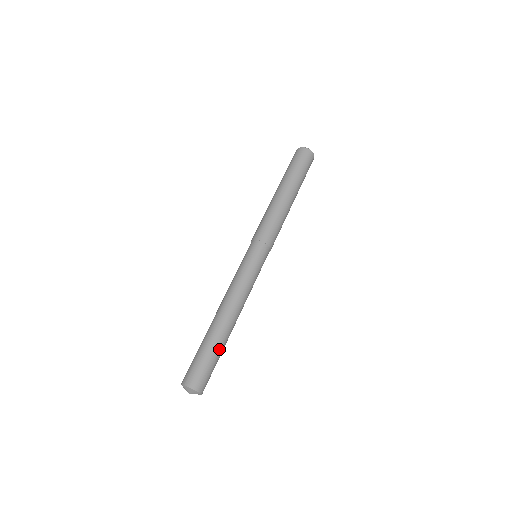
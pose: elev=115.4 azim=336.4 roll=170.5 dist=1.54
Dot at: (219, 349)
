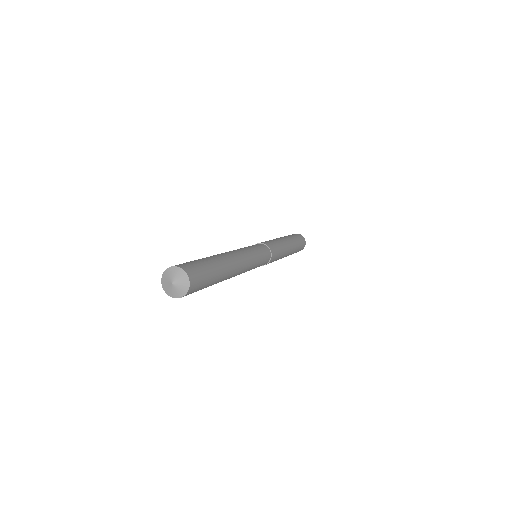
Dot at: (216, 265)
